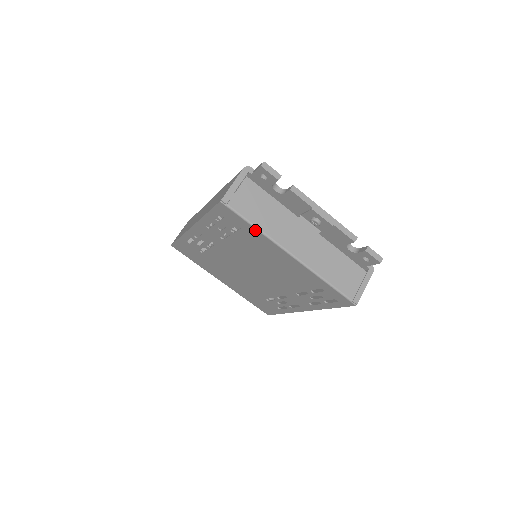
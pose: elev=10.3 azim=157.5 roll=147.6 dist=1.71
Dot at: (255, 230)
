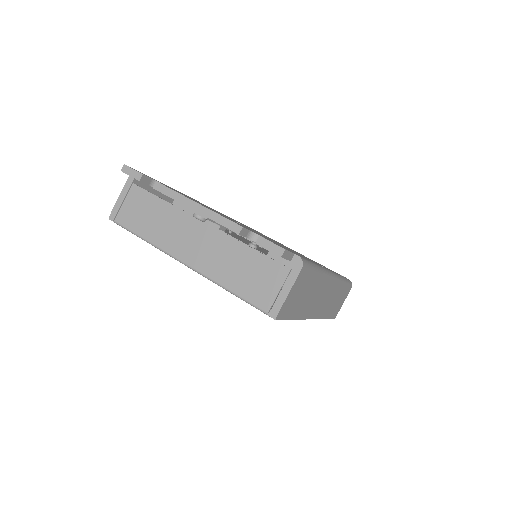
Dot at: (147, 242)
